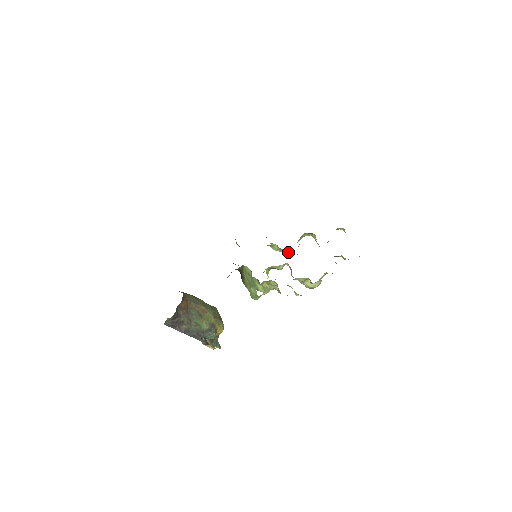
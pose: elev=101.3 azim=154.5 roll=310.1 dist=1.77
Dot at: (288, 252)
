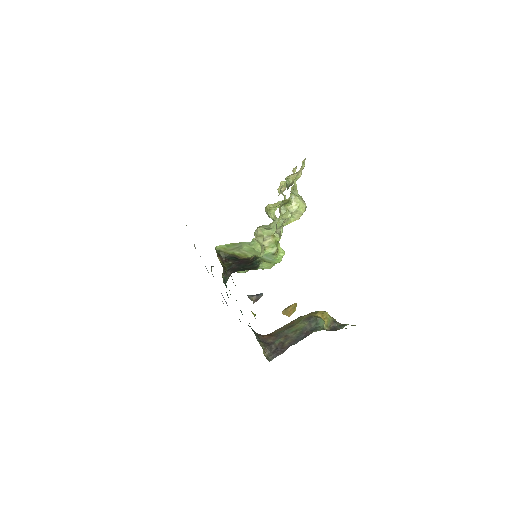
Dot at: occluded
